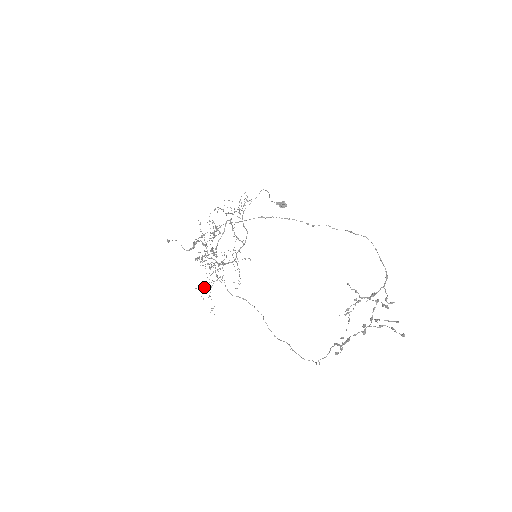
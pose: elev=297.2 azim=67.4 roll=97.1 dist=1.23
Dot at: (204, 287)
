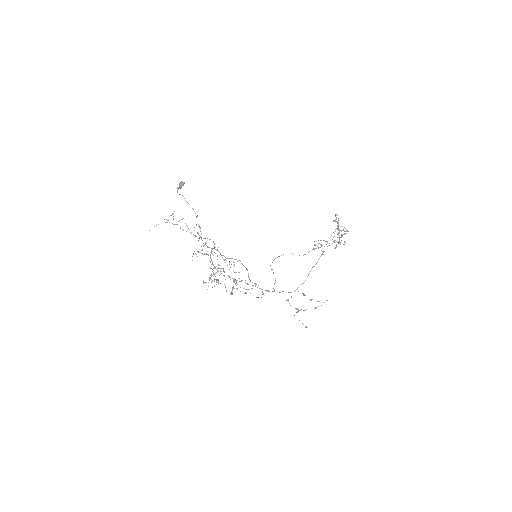
Dot at: occluded
